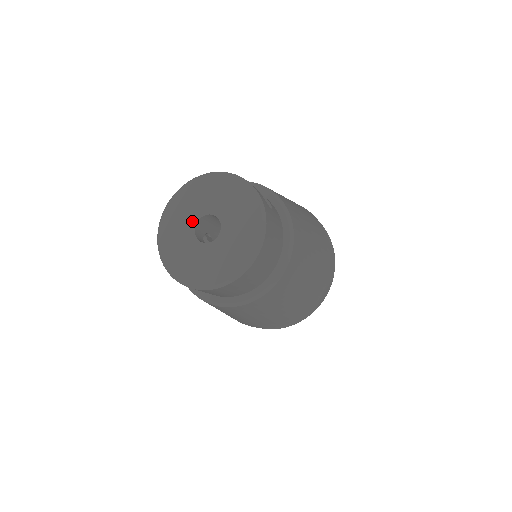
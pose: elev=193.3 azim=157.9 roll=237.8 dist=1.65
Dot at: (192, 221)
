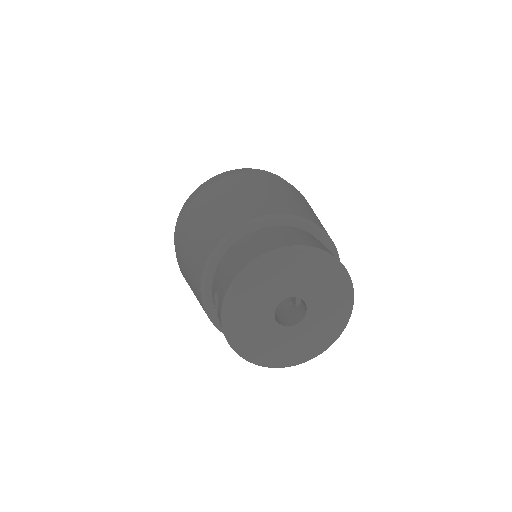
Dot at: (281, 295)
